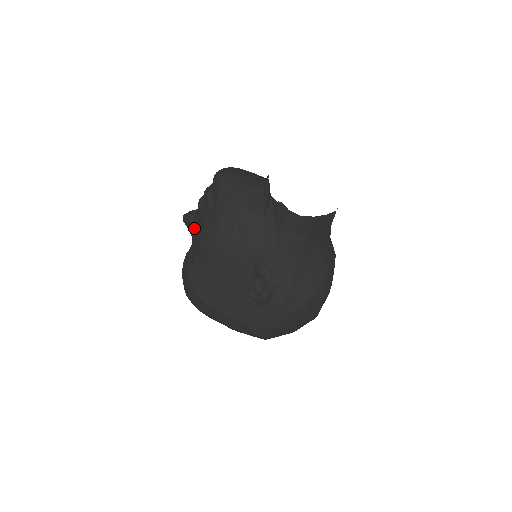
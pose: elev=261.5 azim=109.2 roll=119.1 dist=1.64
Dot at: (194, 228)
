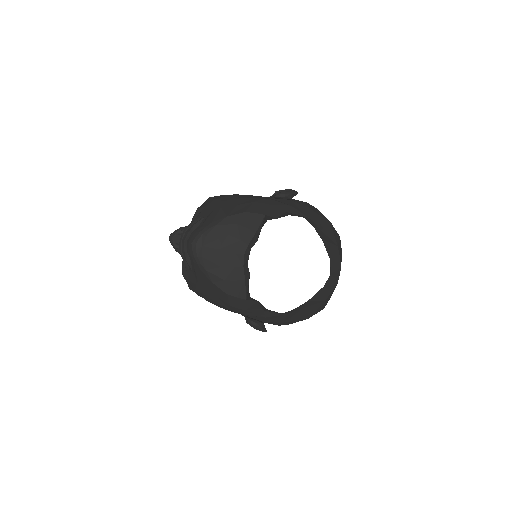
Dot at: occluded
